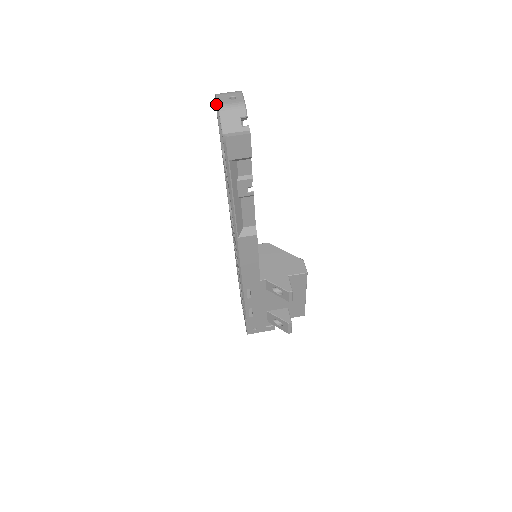
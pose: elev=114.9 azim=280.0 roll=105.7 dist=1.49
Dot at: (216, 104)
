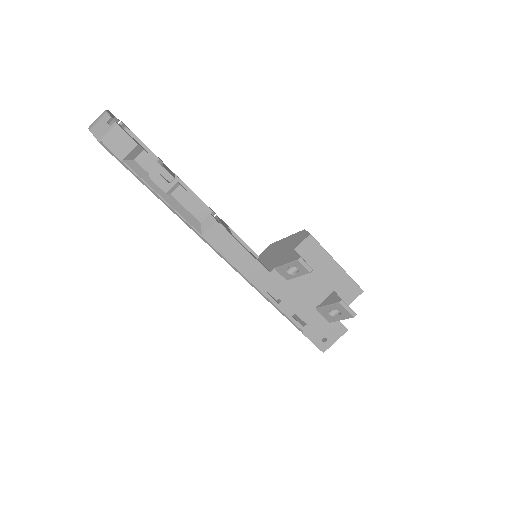
Dot at: occluded
